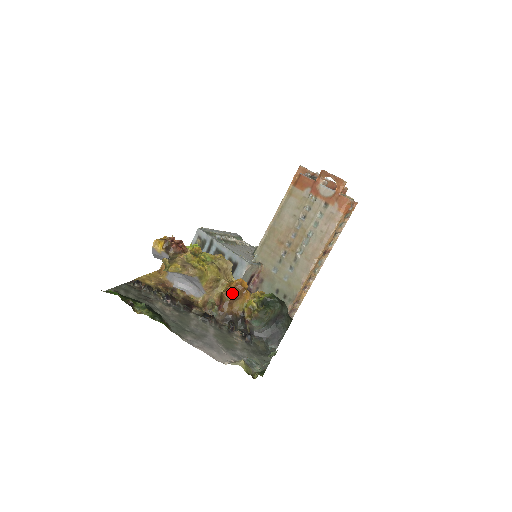
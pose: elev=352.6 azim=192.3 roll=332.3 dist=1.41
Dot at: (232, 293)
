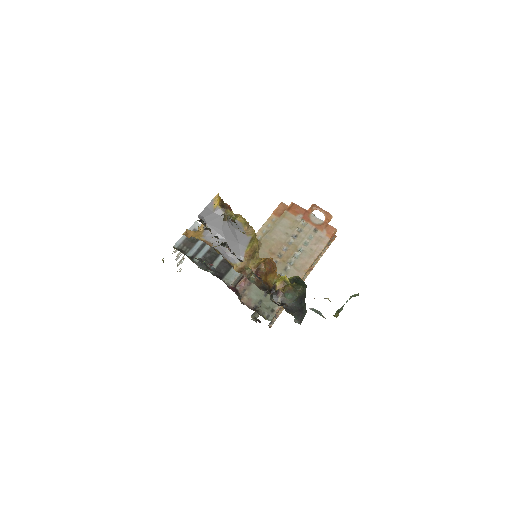
Dot at: (270, 265)
